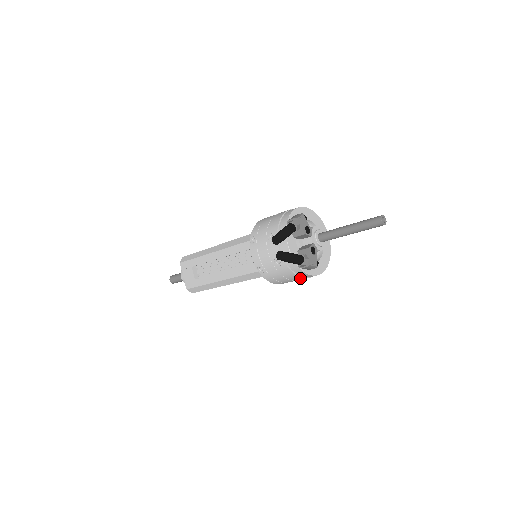
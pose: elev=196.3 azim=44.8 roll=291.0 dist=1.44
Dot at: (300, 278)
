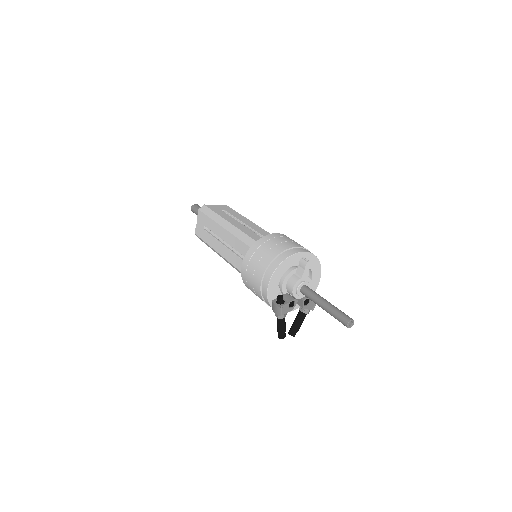
Dot at: occluded
